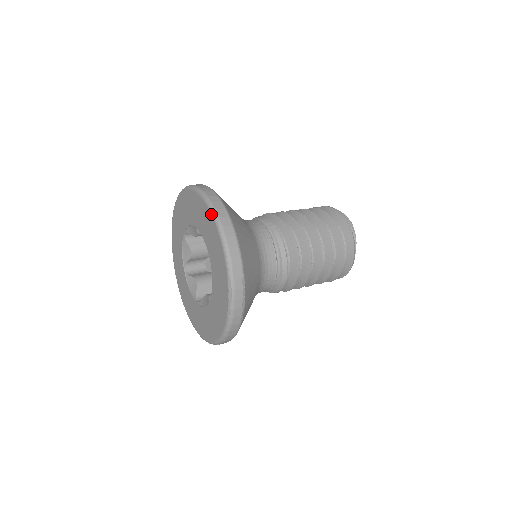
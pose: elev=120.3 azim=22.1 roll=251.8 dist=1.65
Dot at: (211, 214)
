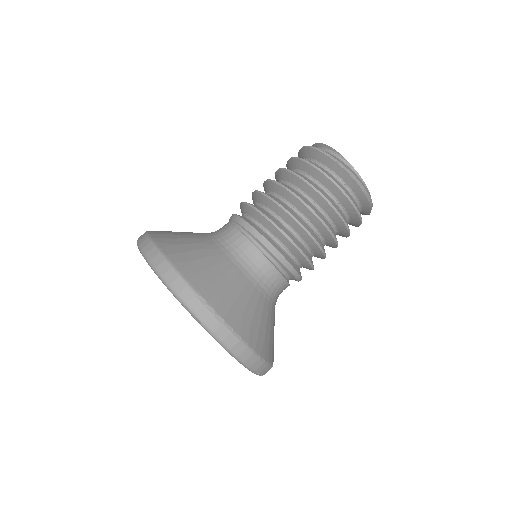
Dot at: occluded
